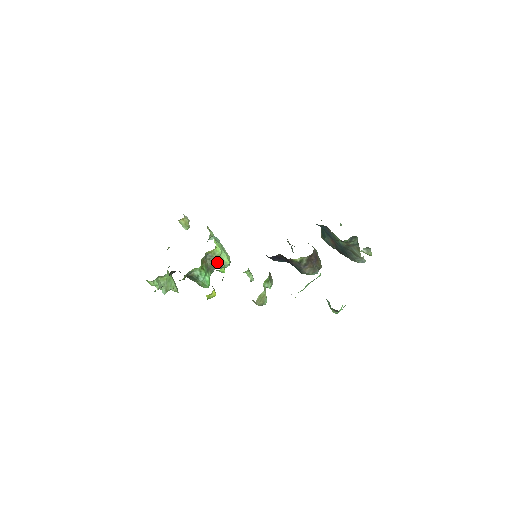
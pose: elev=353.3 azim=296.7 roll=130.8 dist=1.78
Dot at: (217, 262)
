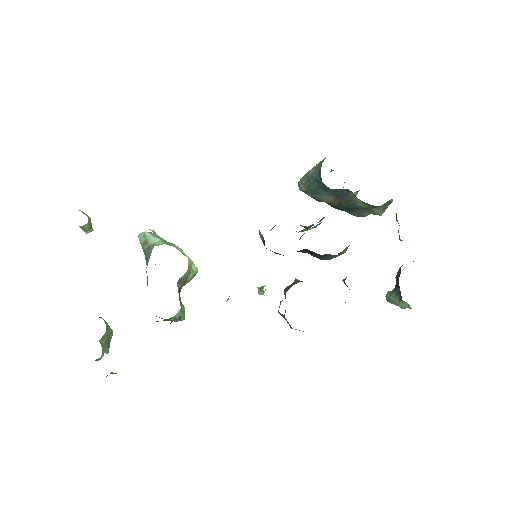
Dot at: (187, 279)
